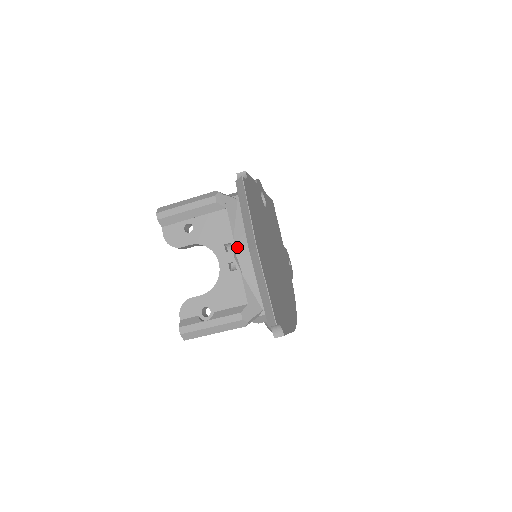
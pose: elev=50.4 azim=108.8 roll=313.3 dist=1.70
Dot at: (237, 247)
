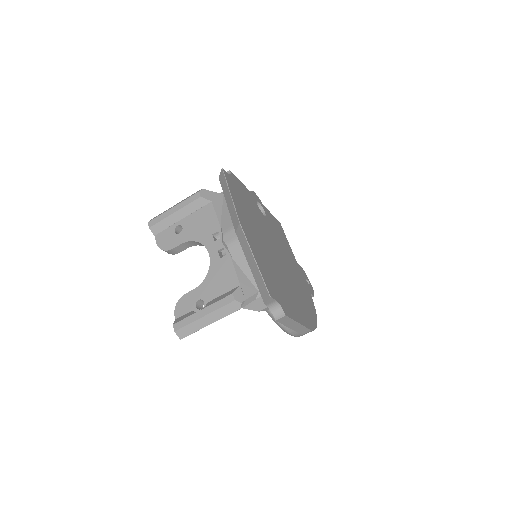
Dot at: (224, 232)
